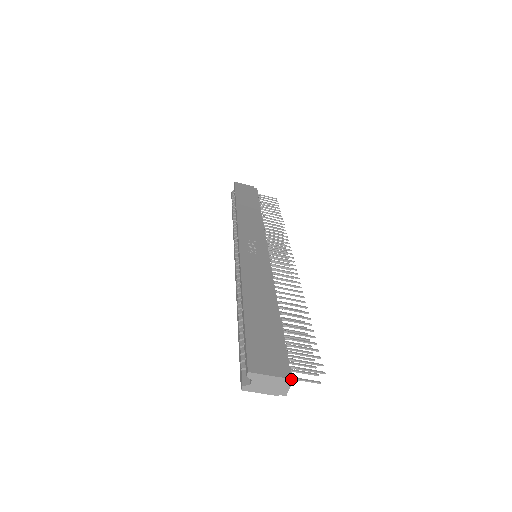
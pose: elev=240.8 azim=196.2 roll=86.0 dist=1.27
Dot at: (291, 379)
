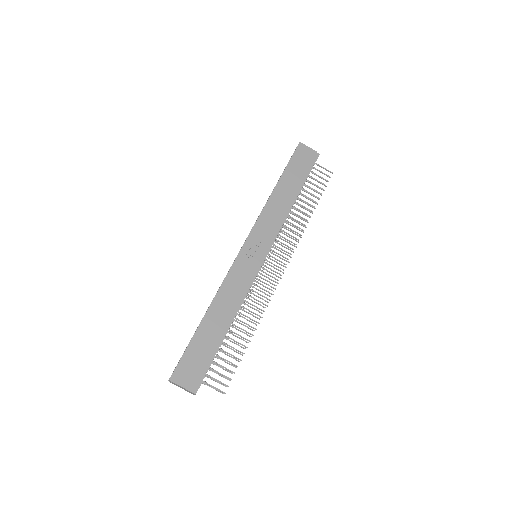
Dot at: (195, 393)
